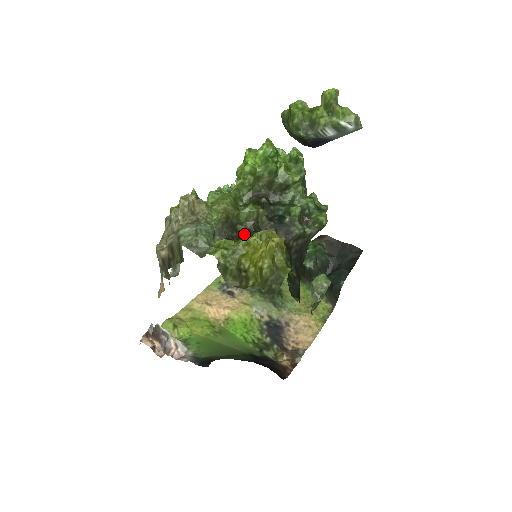
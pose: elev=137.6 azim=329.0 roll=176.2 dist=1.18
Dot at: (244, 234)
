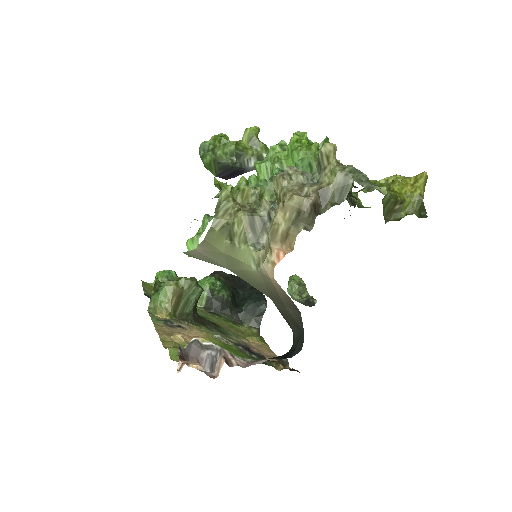
Dot at: occluded
